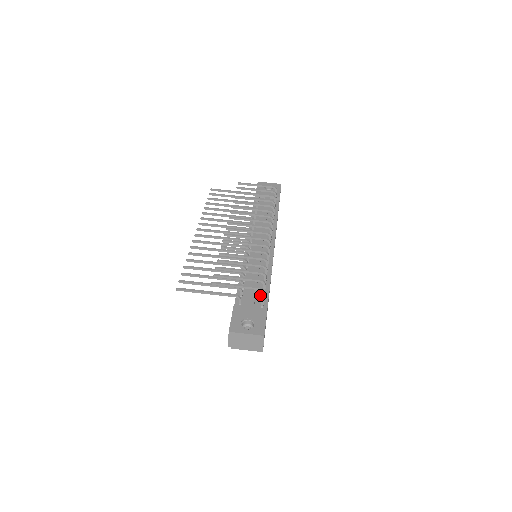
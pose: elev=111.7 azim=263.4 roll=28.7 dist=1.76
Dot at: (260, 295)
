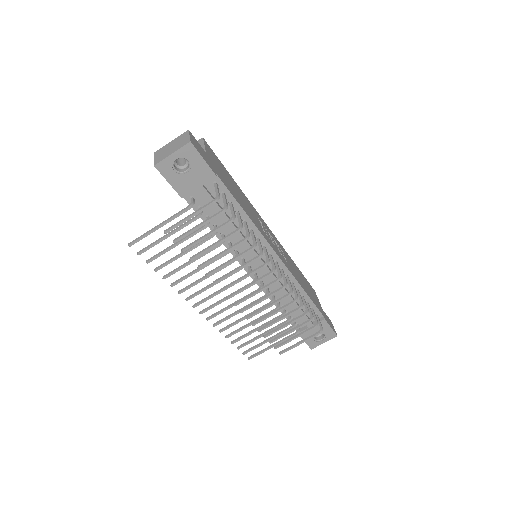
Dot at: occluded
